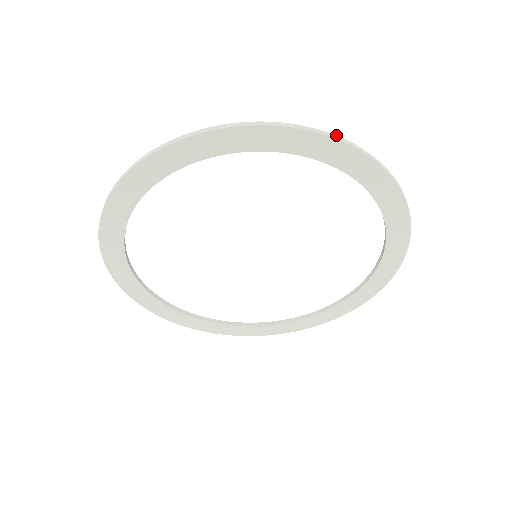
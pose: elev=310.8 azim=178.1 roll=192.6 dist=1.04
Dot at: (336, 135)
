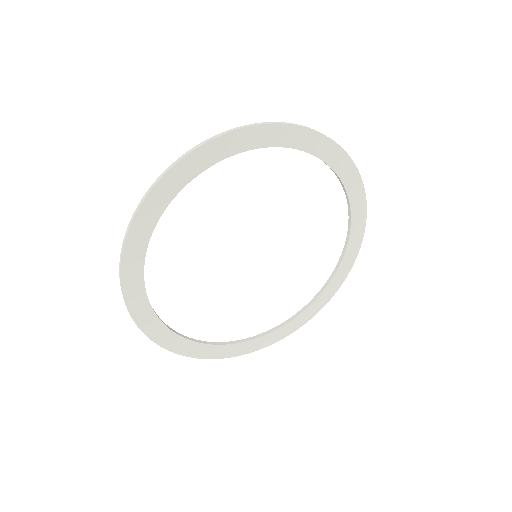
Dot at: (326, 136)
